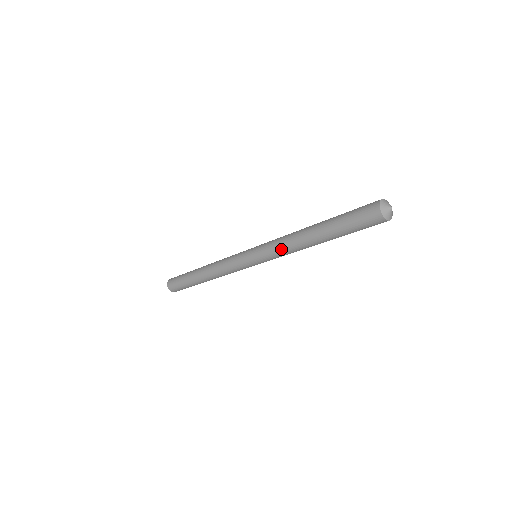
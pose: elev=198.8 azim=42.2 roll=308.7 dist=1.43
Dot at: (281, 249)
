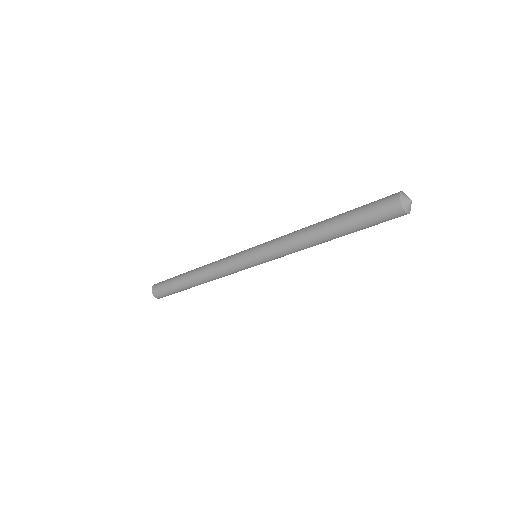
Dot at: (285, 237)
